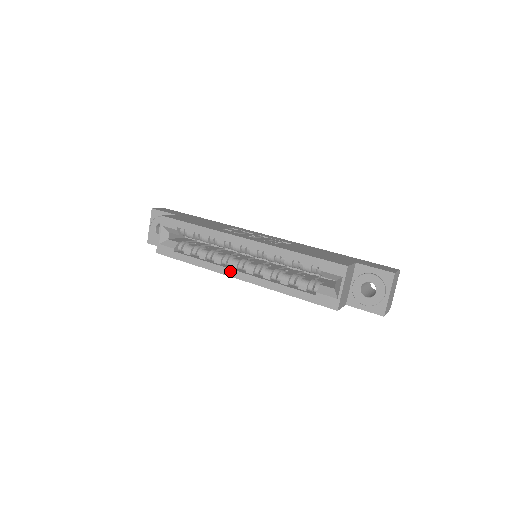
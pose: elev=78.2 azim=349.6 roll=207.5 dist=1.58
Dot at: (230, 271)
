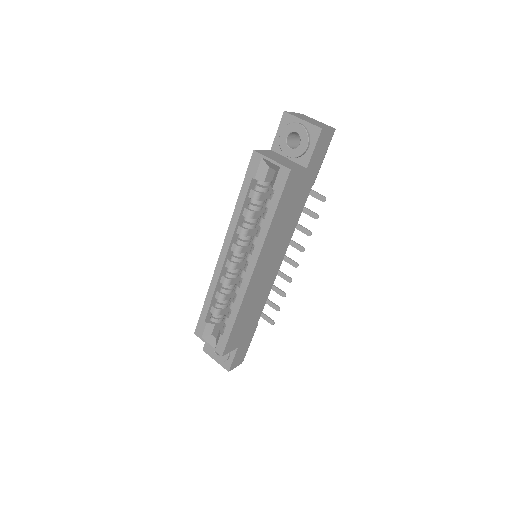
Dot at: (245, 279)
